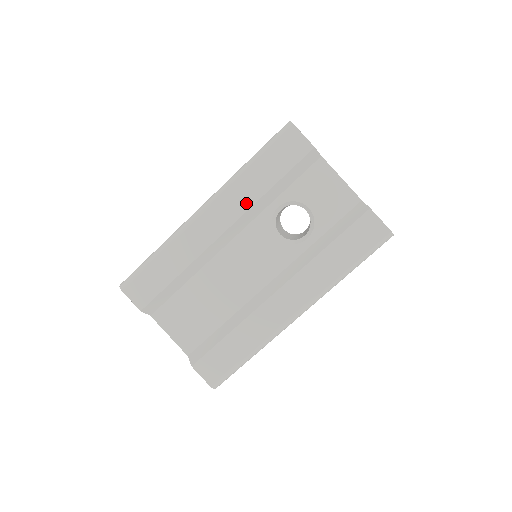
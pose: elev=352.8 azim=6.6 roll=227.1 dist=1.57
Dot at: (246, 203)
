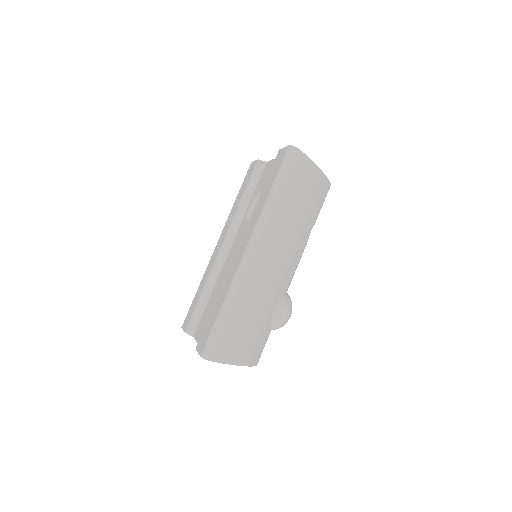
Dot at: occluded
